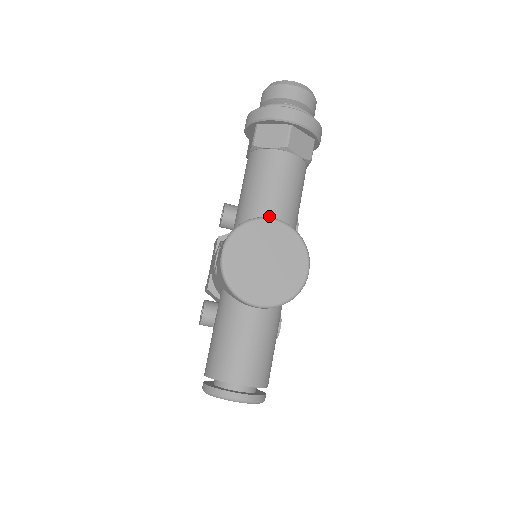
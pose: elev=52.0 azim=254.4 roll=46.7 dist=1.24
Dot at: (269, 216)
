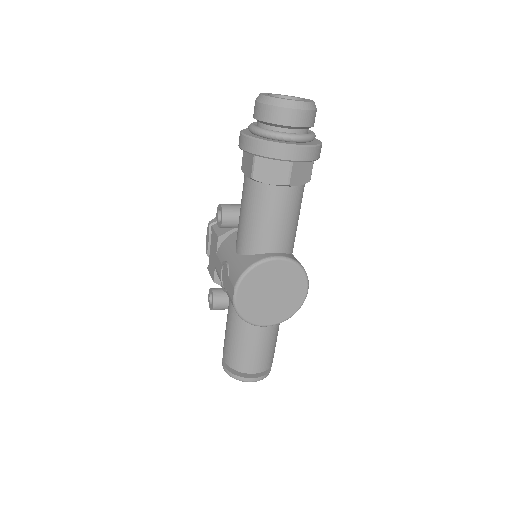
Dot at: (272, 250)
